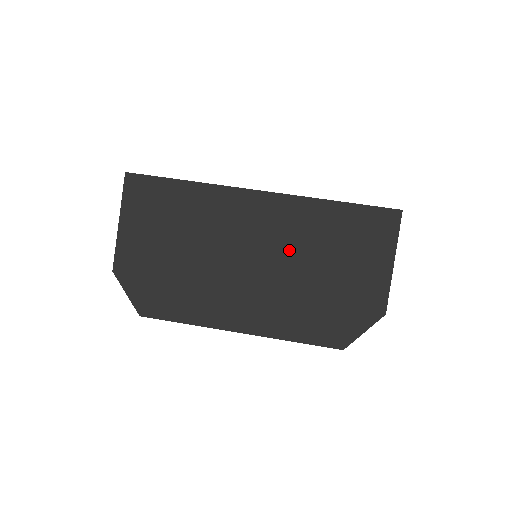
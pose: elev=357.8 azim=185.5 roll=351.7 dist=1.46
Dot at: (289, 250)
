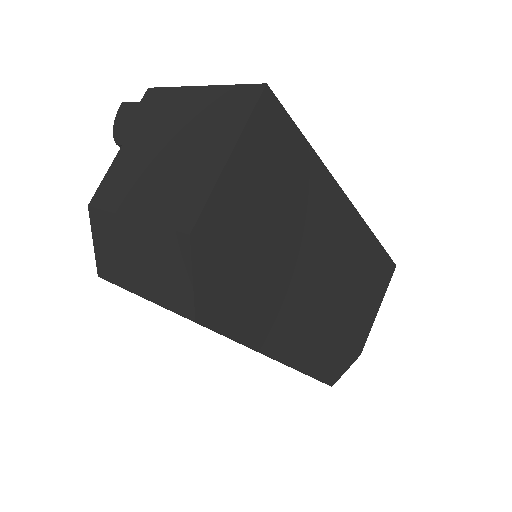
Dot at: (342, 275)
